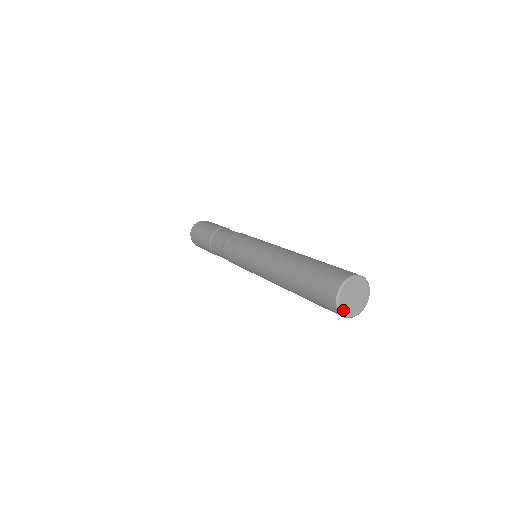
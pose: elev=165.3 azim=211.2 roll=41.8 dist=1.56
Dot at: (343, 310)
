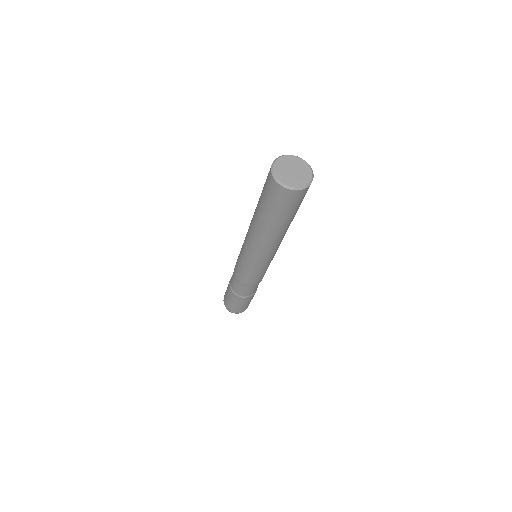
Dot at: (276, 167)
